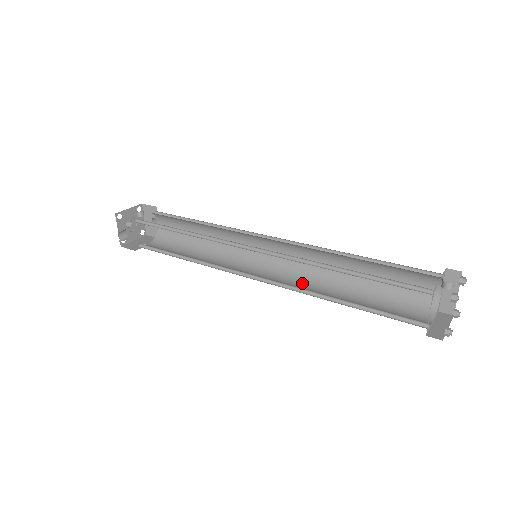
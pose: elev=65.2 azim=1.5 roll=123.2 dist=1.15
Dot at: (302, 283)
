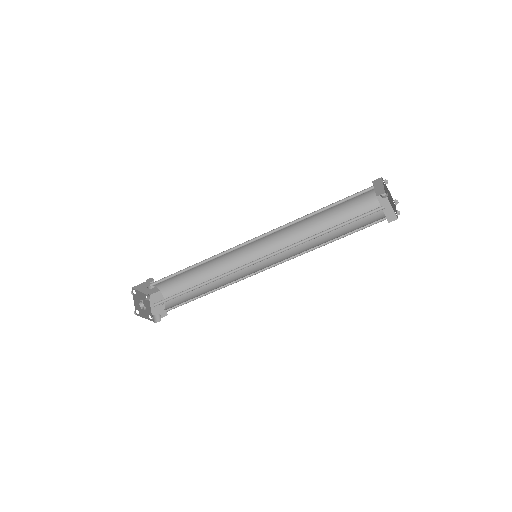
Dot at: occluded
